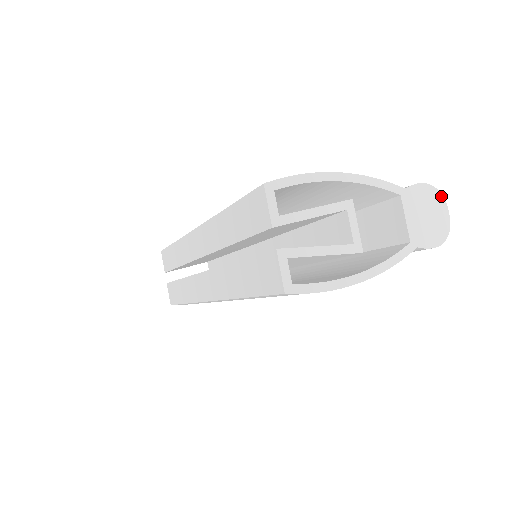
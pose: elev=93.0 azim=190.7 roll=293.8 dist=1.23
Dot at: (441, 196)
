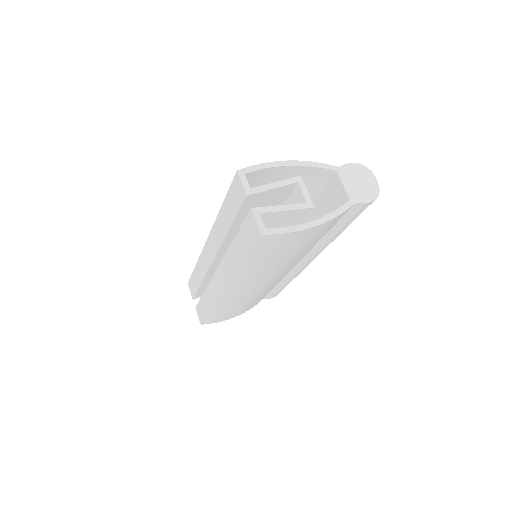
Dot at: (368, 170)
